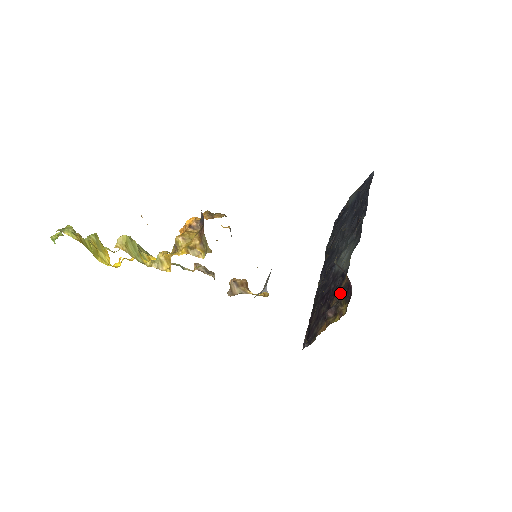
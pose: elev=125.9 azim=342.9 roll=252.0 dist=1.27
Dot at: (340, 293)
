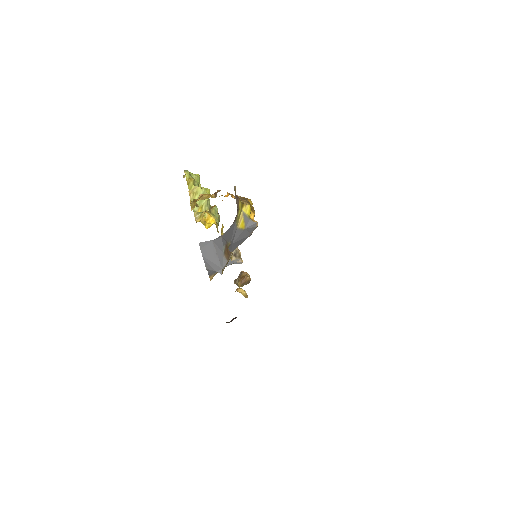
Dot at: occluded
